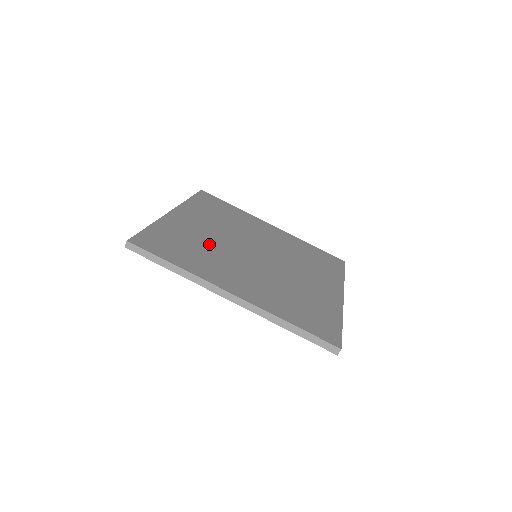
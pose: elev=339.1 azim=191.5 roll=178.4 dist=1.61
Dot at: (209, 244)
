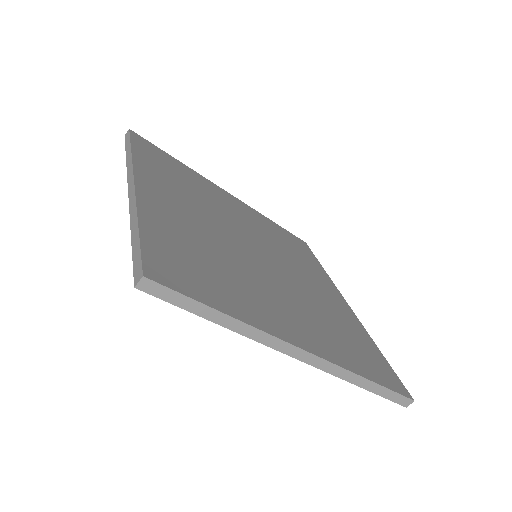
Dot at: (218, 249)
